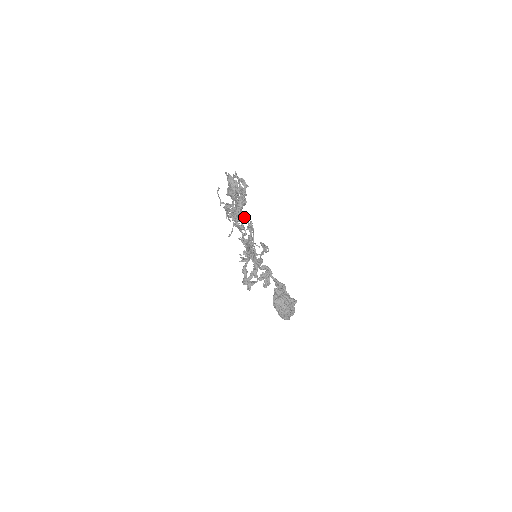
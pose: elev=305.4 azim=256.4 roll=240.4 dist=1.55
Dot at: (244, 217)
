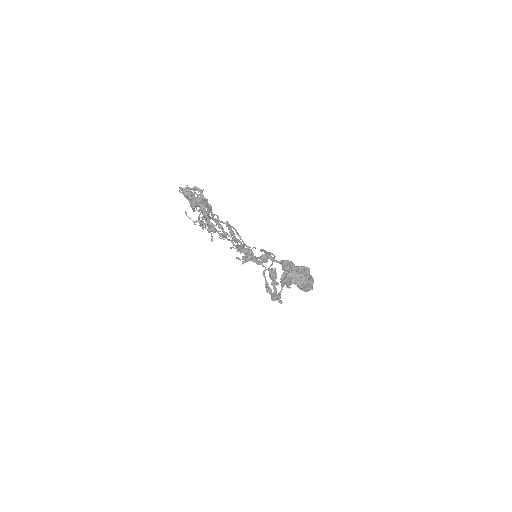
Dot at: (209, 211)
